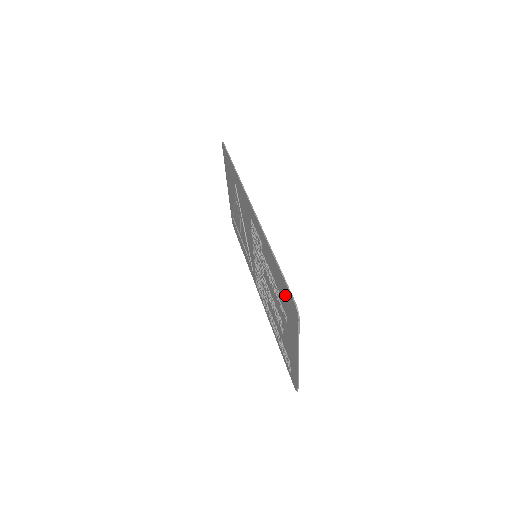
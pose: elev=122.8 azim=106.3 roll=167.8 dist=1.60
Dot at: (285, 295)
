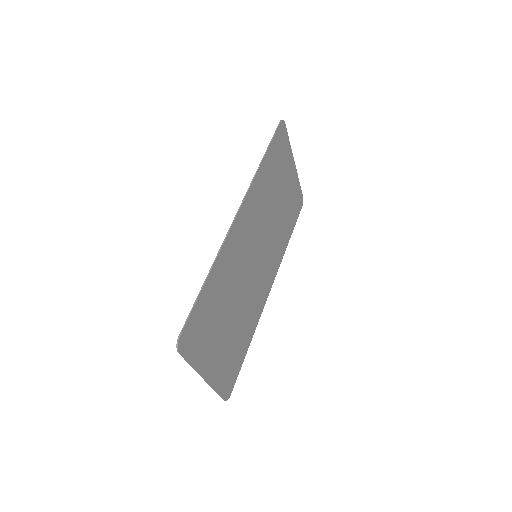
Dot at: (198, 320)
